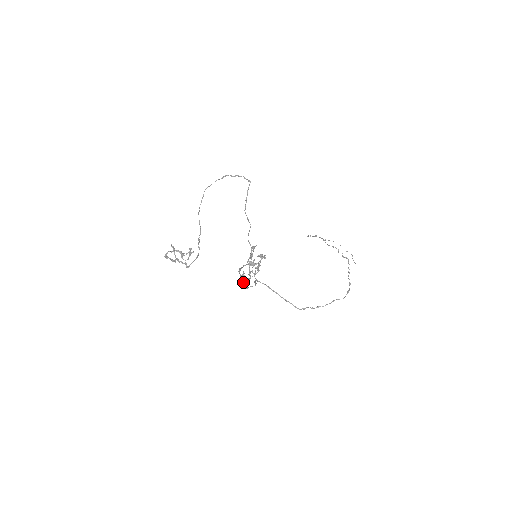
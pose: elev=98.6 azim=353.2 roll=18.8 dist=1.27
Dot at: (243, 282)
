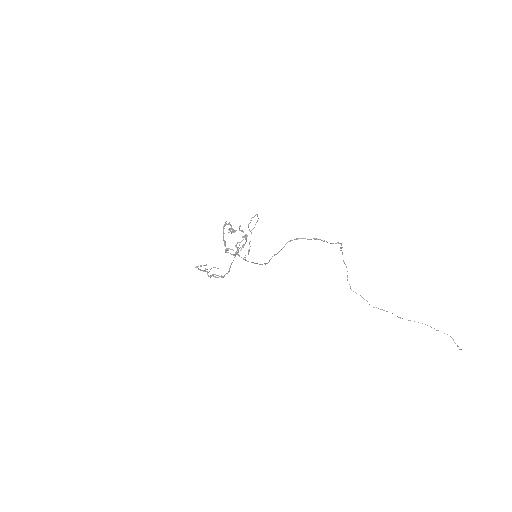
Dot at: occluded
